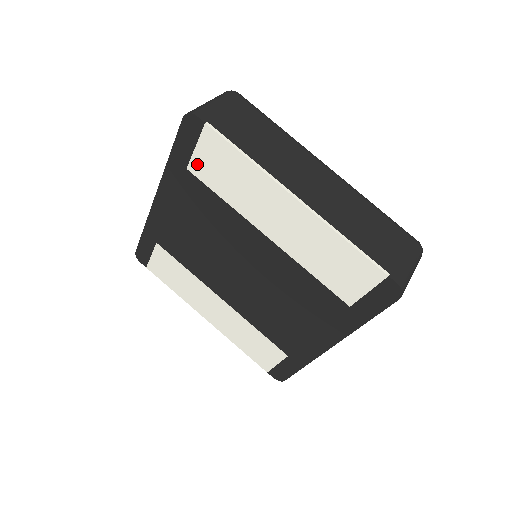
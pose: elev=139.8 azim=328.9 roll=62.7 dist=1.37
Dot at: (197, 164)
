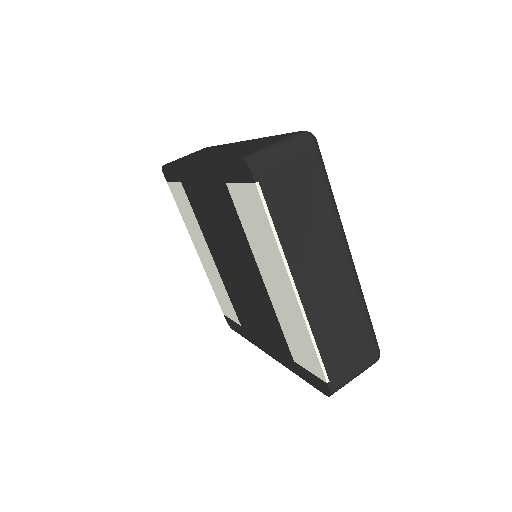
Dot at: (235, 191)
